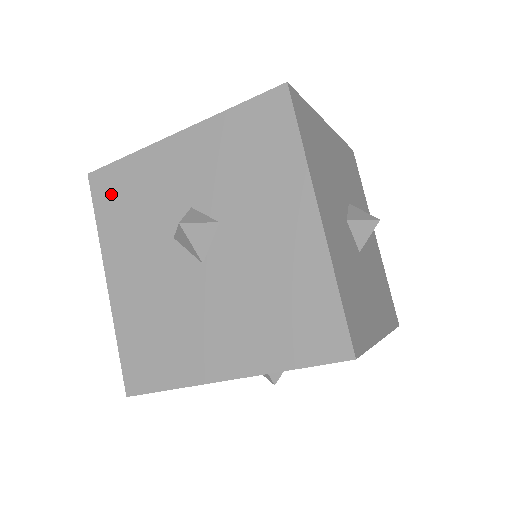
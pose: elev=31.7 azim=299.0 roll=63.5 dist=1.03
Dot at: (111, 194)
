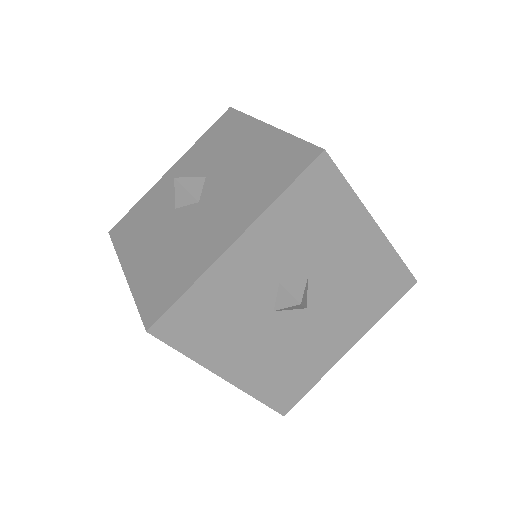
Dot at: (126, 227)
